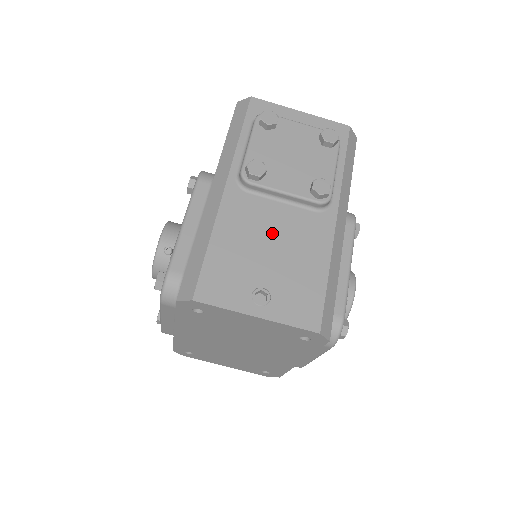
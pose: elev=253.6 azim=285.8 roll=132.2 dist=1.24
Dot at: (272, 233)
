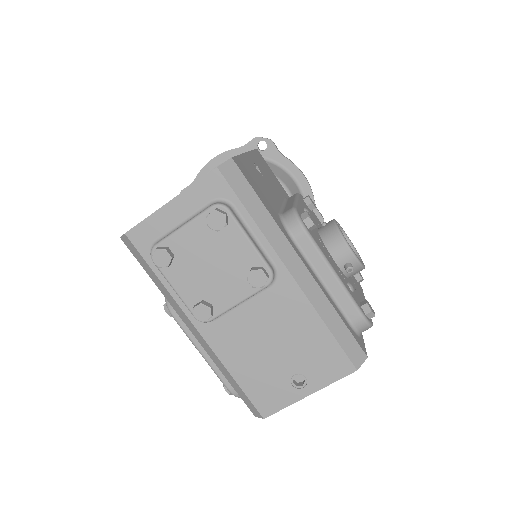
Dot at: (261, 333)
